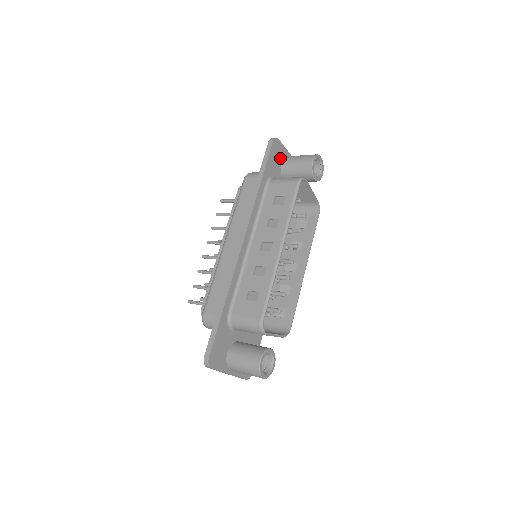
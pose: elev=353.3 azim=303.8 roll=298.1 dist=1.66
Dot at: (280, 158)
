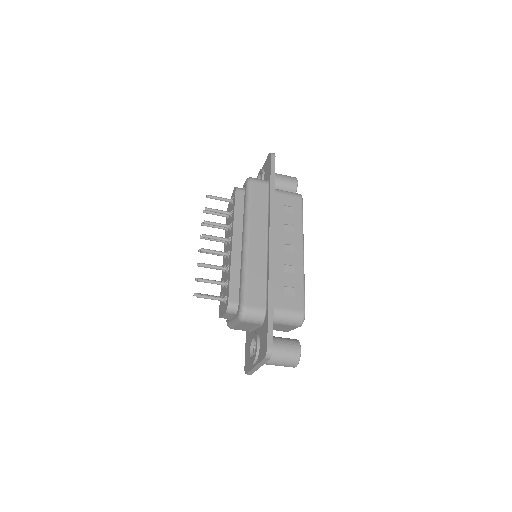
Dot at: occluded
